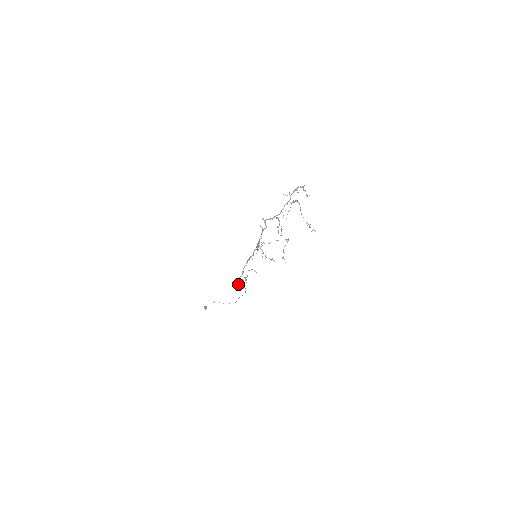
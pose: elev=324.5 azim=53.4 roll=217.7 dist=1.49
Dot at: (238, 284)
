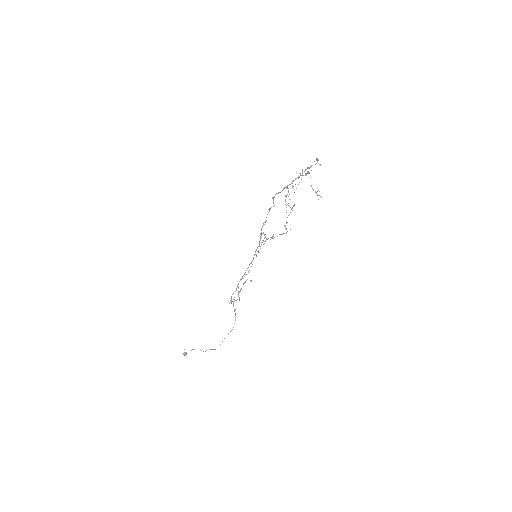
Dot at: (229, 303)
